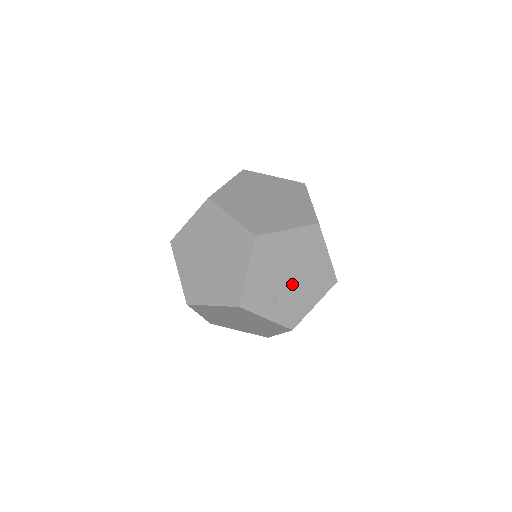
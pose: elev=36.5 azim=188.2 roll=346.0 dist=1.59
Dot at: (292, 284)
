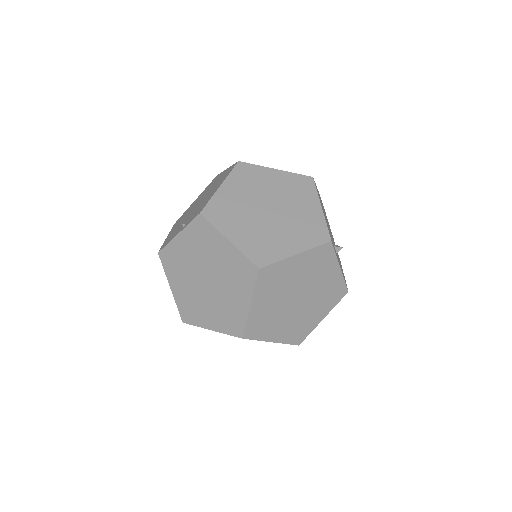
Dot at: occluded
